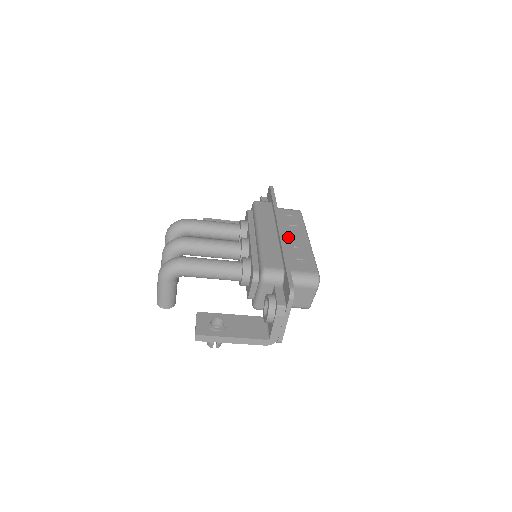
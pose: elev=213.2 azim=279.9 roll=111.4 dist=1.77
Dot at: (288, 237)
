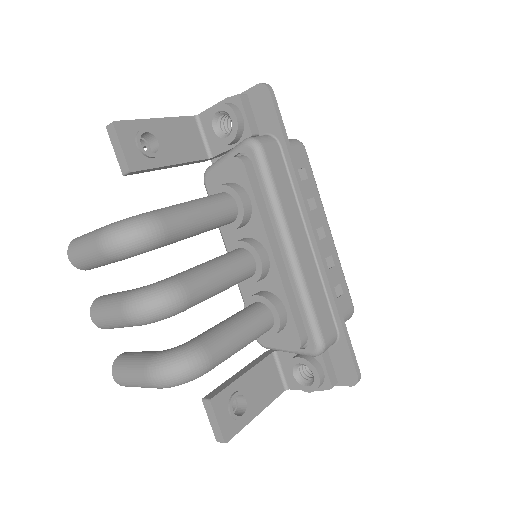
Dot at: occluded
